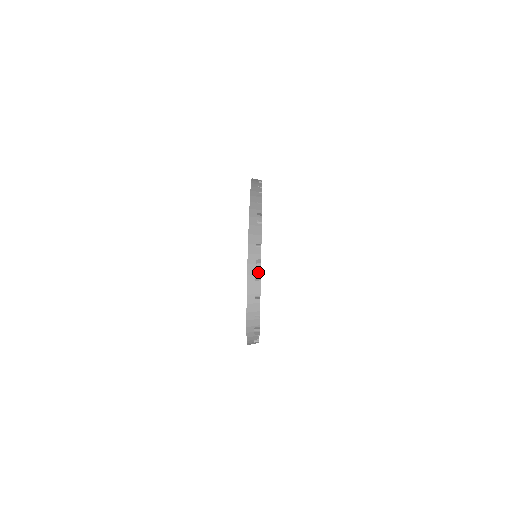
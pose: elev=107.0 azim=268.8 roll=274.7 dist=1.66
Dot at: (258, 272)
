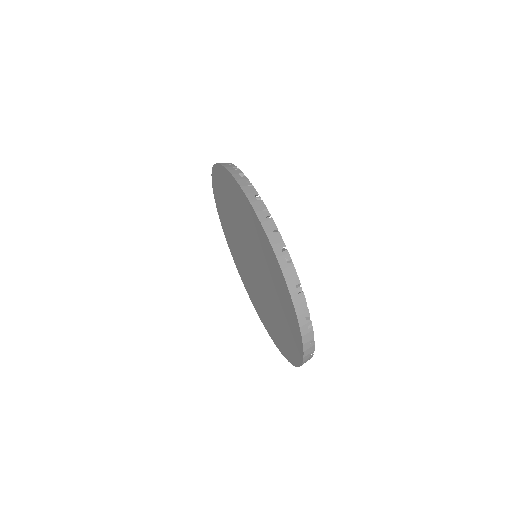
Dot at: (308, 319)
